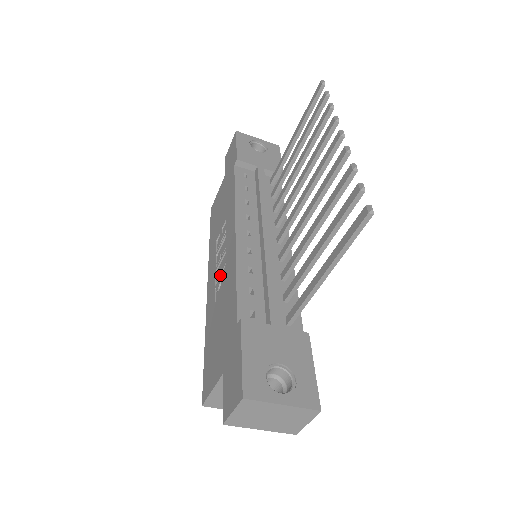
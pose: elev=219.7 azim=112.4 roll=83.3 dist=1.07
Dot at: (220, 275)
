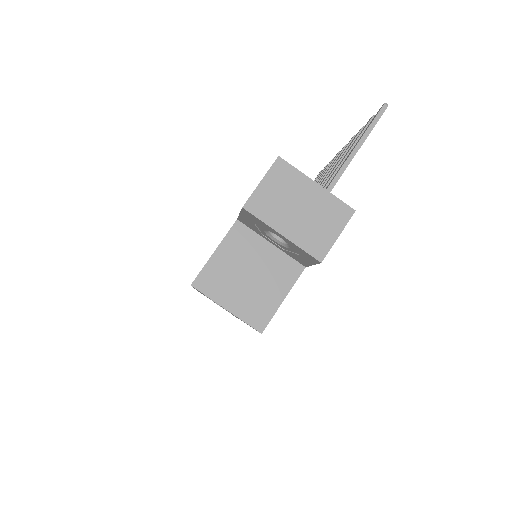
Dot at: occluded
